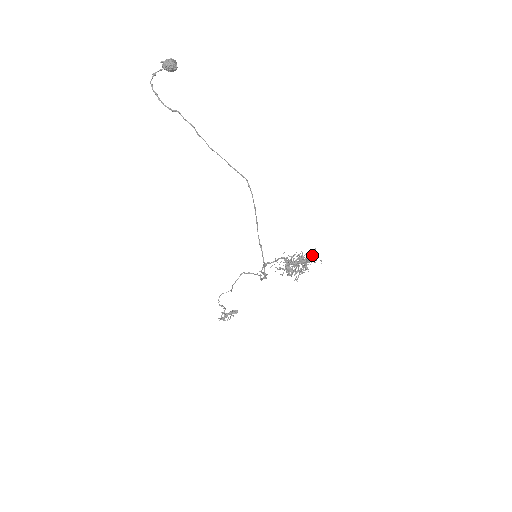
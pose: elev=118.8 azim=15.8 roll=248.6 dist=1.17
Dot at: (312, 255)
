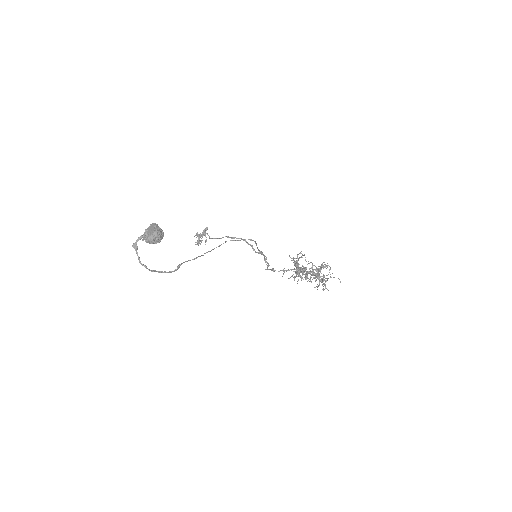
Dot at: (324, 267)
